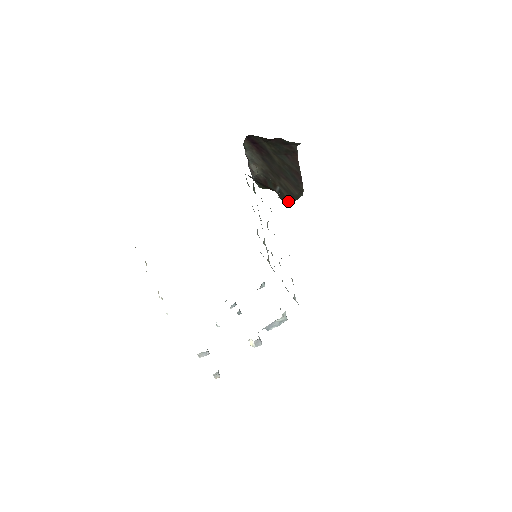
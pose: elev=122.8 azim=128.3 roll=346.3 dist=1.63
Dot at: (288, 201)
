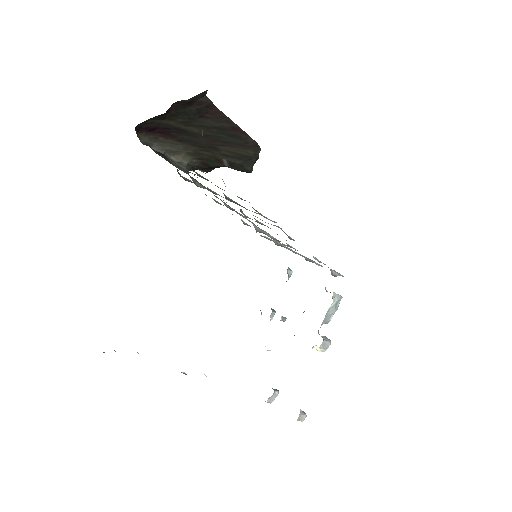
Dot at: (248, 168)
